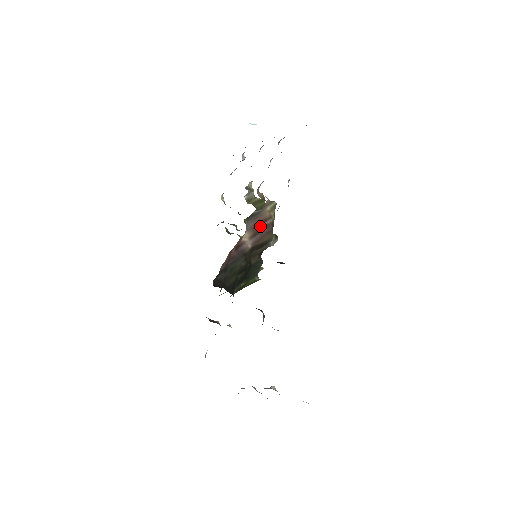
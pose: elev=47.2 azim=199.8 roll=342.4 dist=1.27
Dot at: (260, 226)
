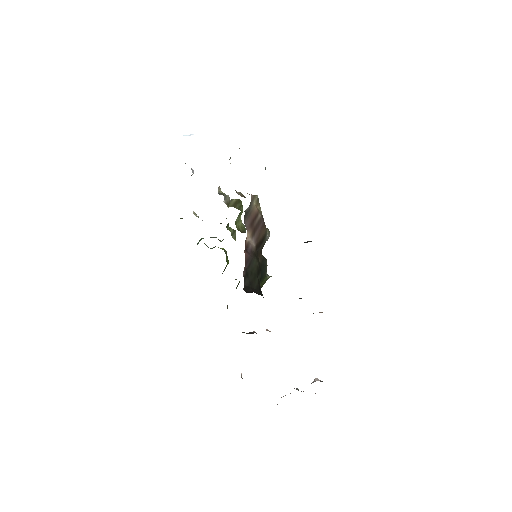
Dot at: (254, 223)
